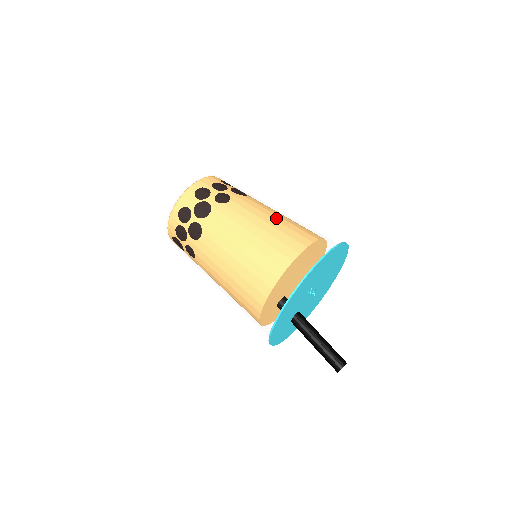
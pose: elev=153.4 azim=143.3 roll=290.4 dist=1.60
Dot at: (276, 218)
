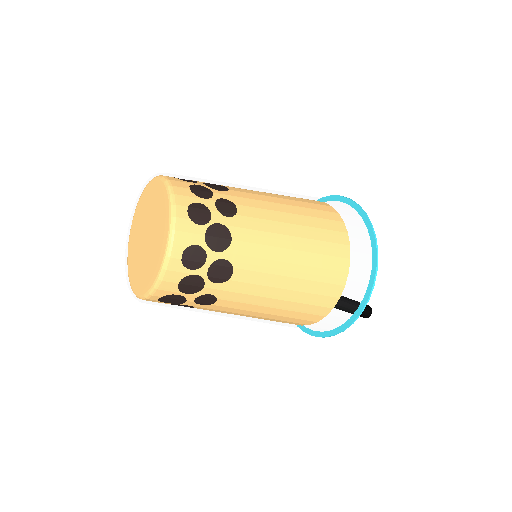
Dot at: (294, 203)
